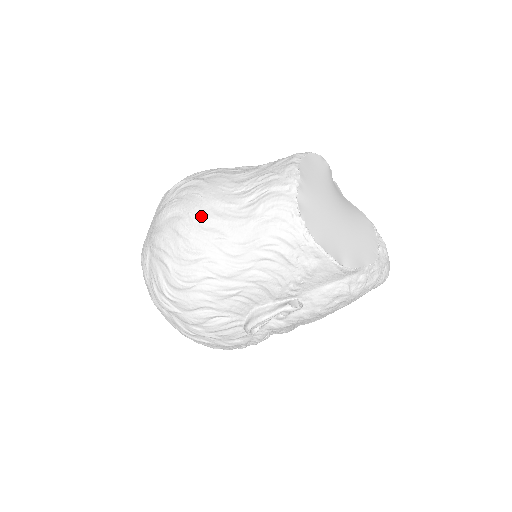
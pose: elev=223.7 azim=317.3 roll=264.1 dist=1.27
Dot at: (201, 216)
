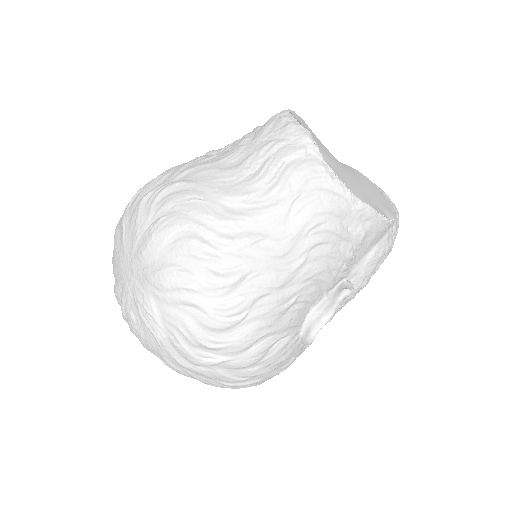
Dot at: (218, 223)
